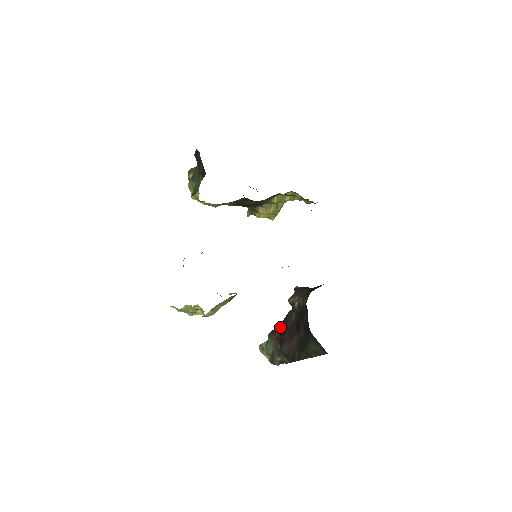
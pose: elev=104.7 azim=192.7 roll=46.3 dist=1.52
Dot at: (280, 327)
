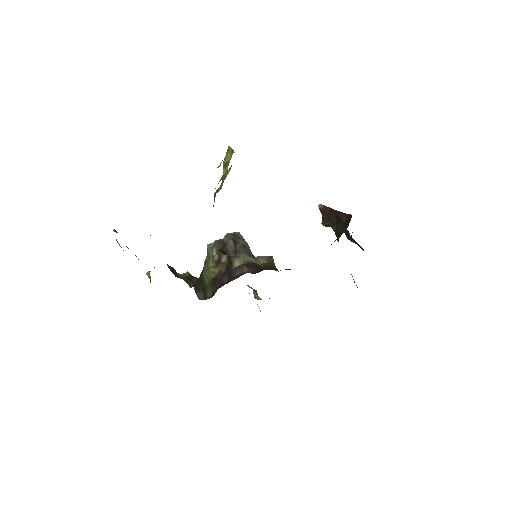
Dot at: occluded
